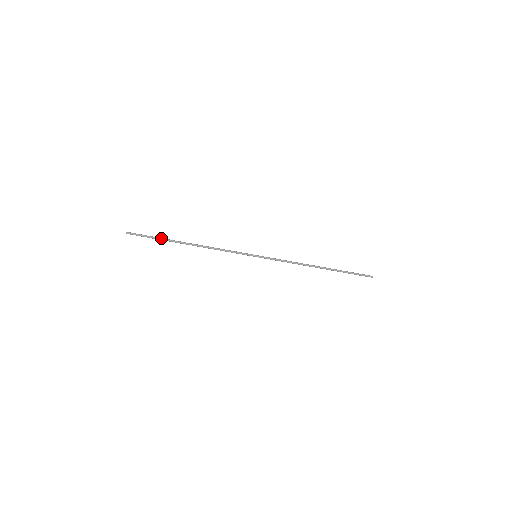
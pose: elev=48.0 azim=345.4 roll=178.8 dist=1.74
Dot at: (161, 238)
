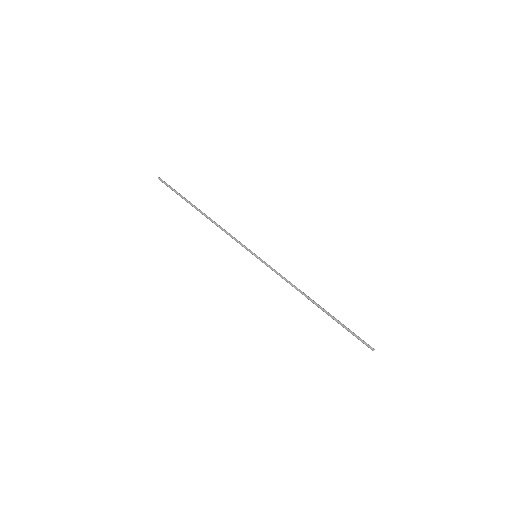
Dot at: (181, 196)
